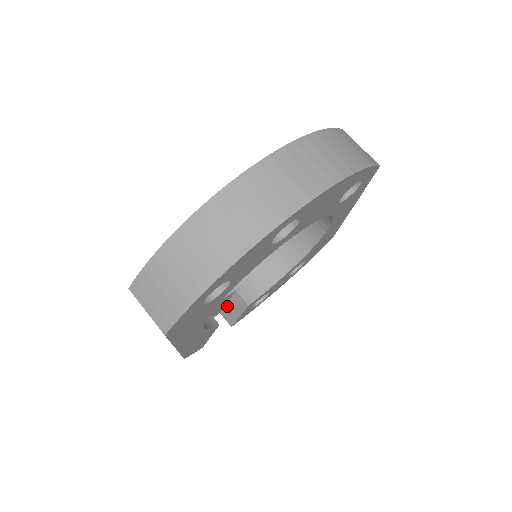
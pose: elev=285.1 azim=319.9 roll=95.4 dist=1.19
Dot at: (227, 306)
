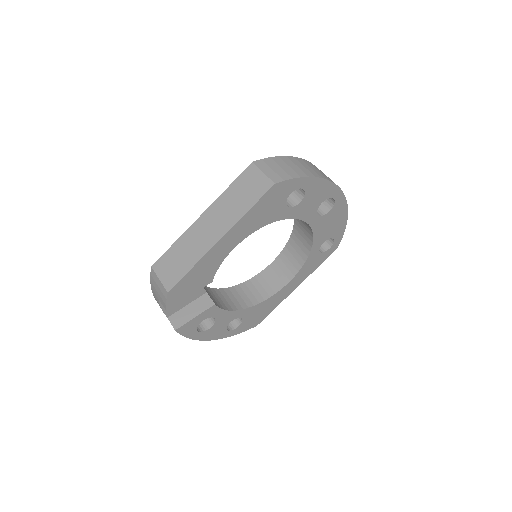
Dot at: (184, 308)
